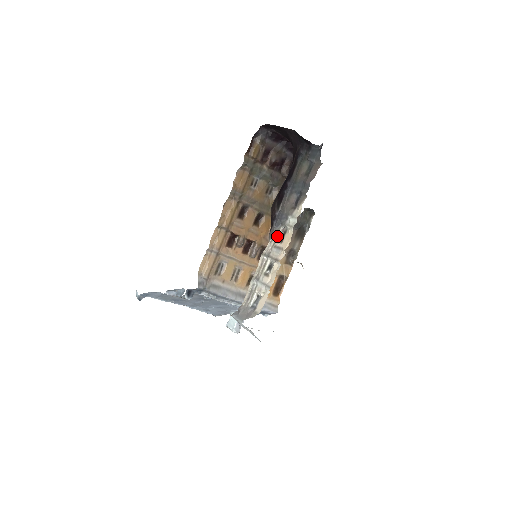
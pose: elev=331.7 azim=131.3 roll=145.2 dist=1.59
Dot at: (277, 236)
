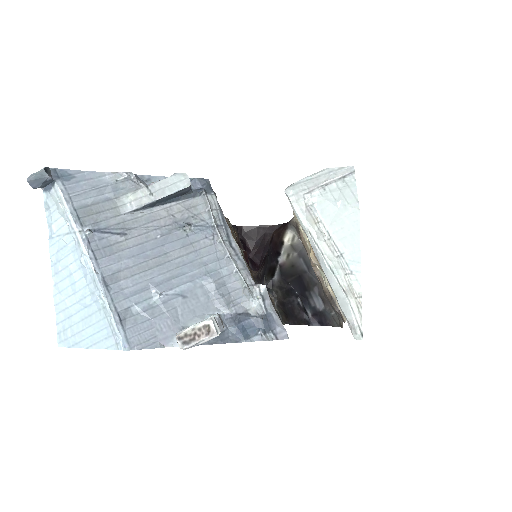
Dot at: occluded
